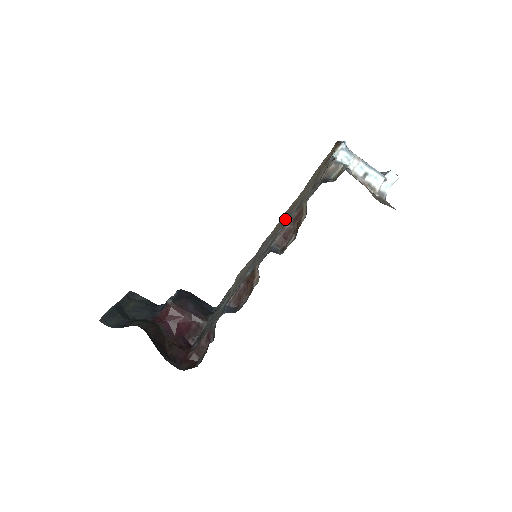
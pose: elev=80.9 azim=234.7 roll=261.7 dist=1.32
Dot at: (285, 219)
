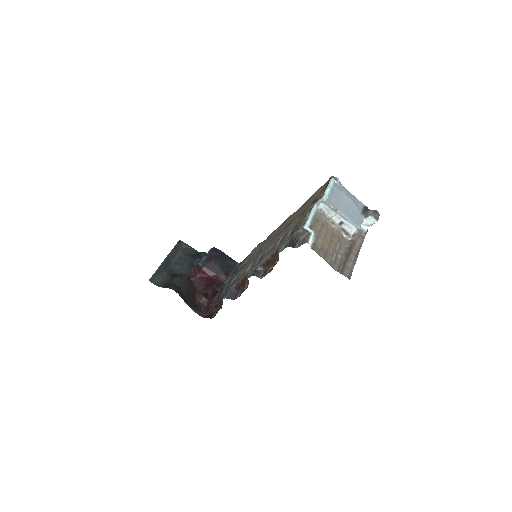
Dot at: (278, 236)
